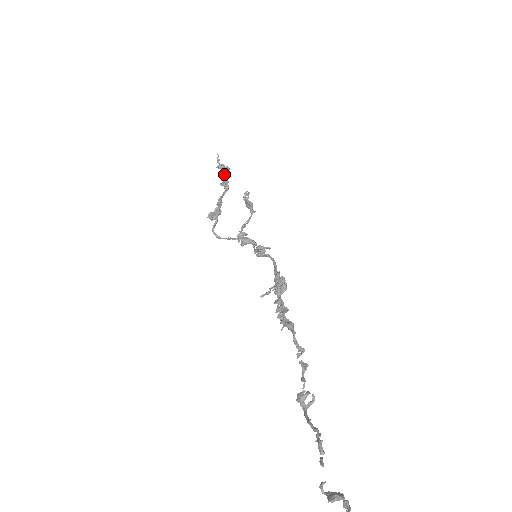
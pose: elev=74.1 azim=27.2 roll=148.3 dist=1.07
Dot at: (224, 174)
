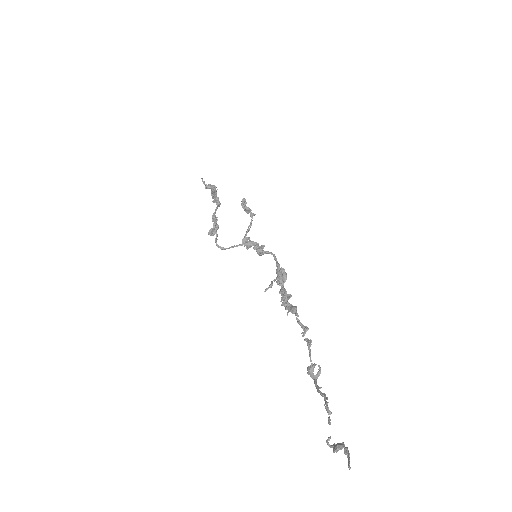
Dot at: (212, 193)
